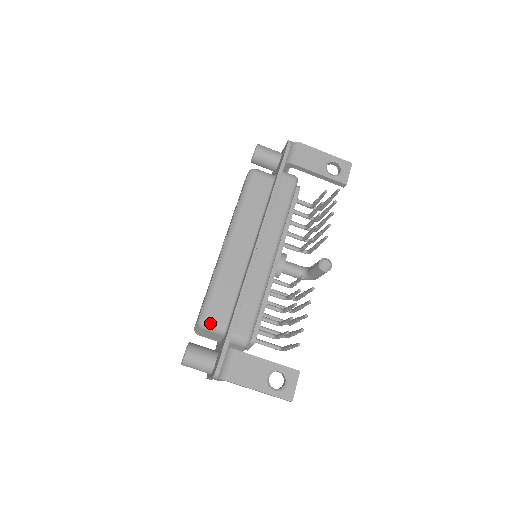
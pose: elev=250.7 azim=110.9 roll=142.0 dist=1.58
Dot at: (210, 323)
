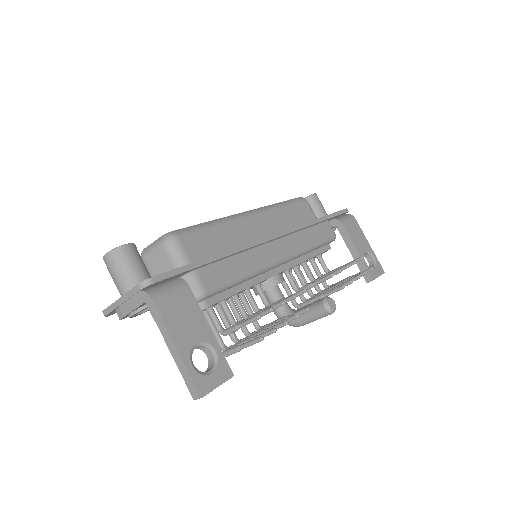
Dot at: (178, 244)
